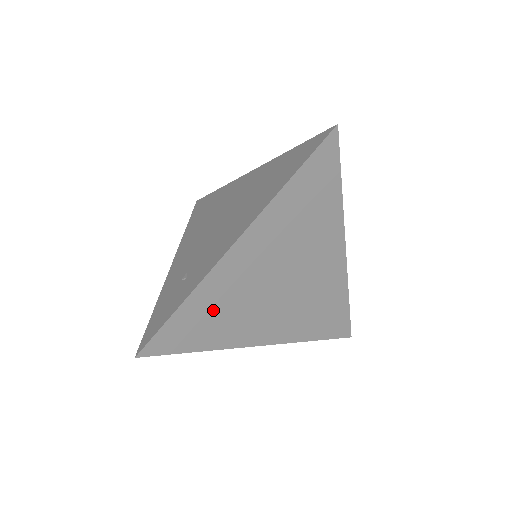
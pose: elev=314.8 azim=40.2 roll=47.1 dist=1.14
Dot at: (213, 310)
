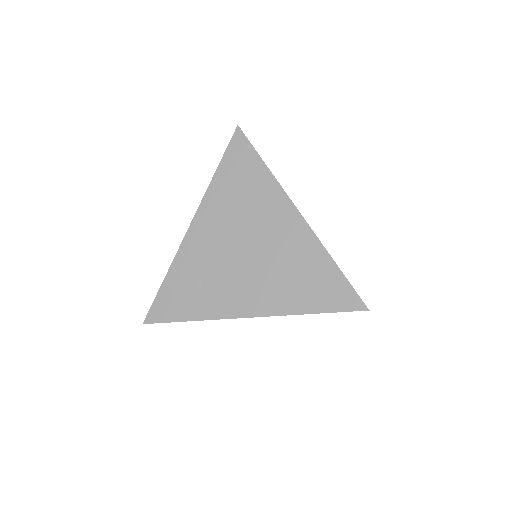
Dot at: occluded
